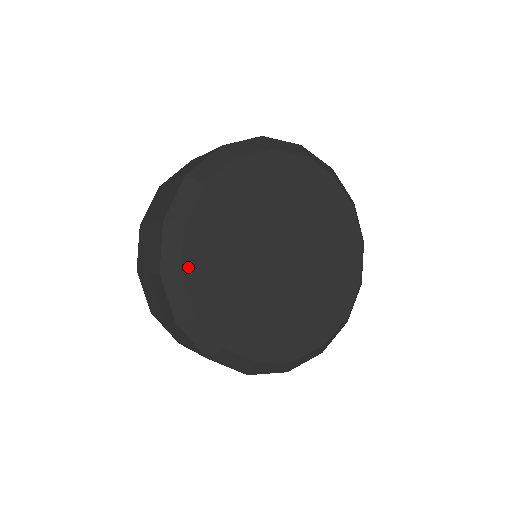
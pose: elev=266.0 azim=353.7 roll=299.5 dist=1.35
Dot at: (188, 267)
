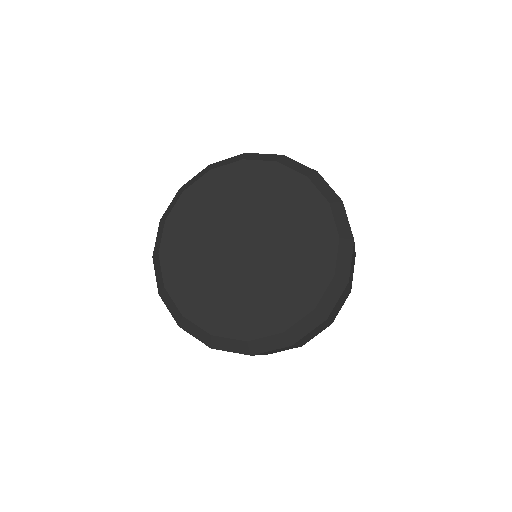
Dot at: (164, 250)
